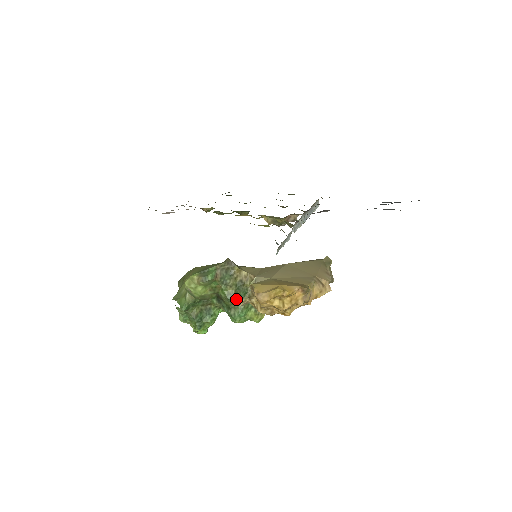
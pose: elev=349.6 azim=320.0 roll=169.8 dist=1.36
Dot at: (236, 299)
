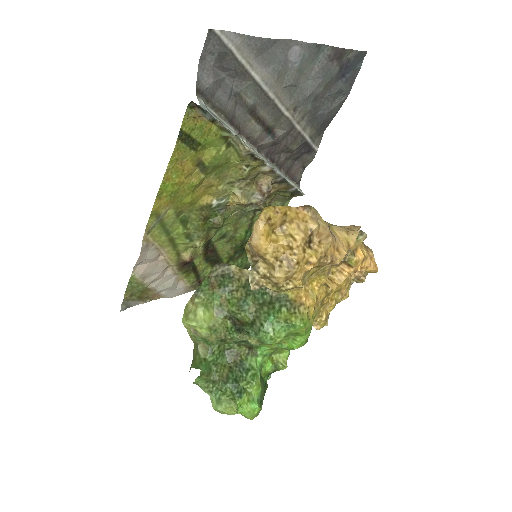
Dot at: (252, 303)
